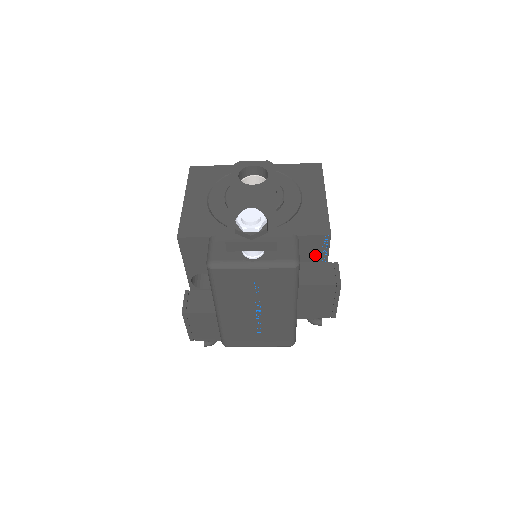
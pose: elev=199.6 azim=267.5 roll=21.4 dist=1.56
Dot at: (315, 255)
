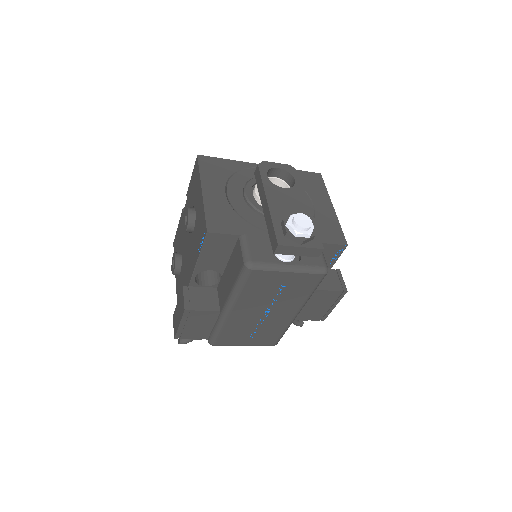
Dot at: occluded
